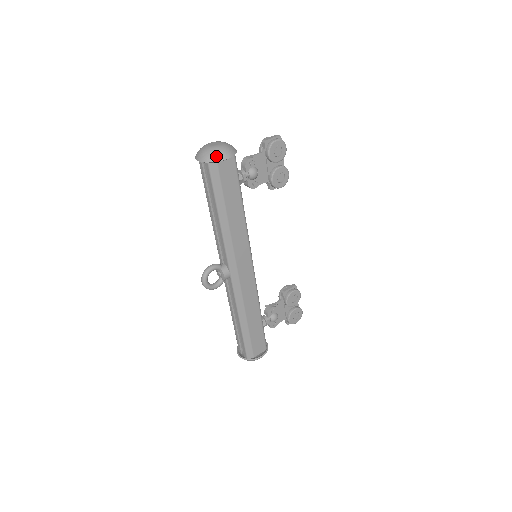
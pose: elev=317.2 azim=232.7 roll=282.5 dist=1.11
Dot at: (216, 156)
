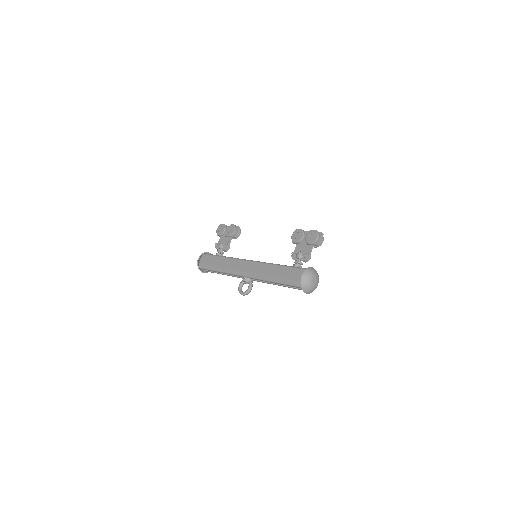
Dot at: occluded
